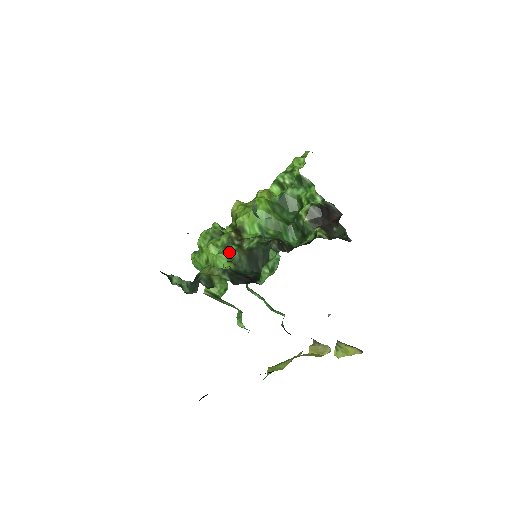
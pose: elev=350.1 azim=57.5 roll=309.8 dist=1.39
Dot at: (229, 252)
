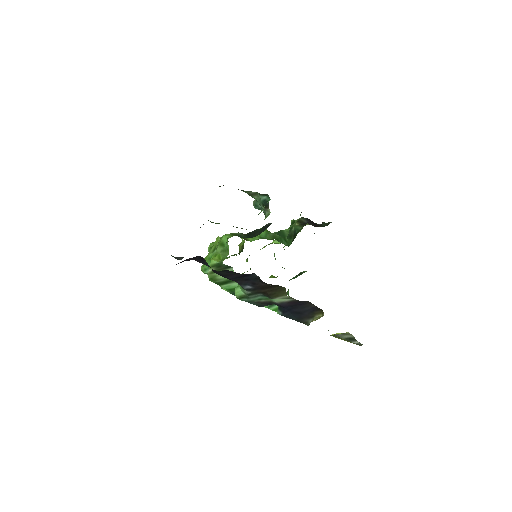
Dot at: (233, 233)
